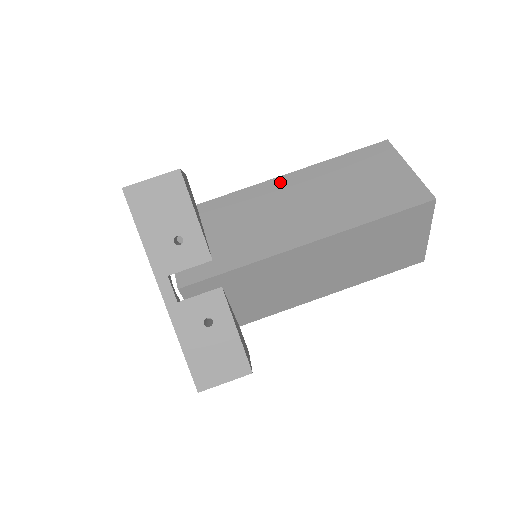
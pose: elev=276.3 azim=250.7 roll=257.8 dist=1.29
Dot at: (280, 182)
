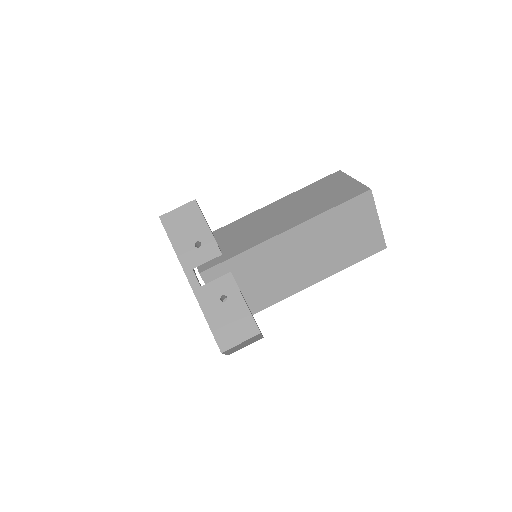
Dot at: (268, 207)
